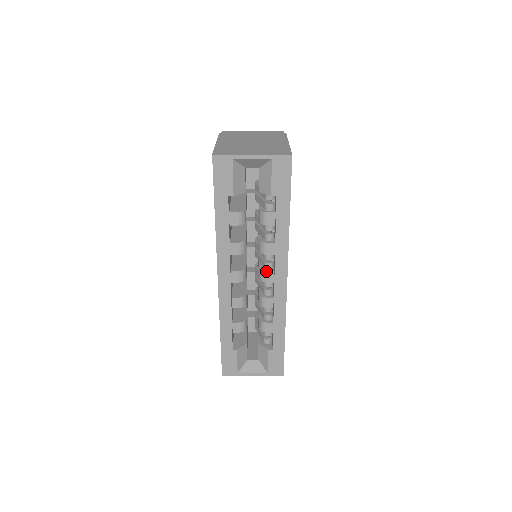
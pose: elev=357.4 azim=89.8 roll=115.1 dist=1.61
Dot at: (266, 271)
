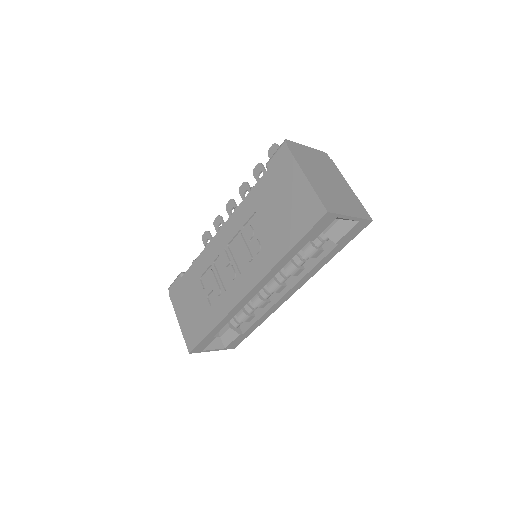
Dot at: (282, 285)
